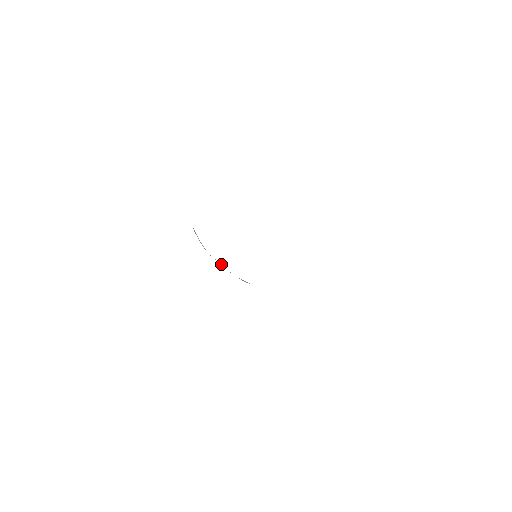
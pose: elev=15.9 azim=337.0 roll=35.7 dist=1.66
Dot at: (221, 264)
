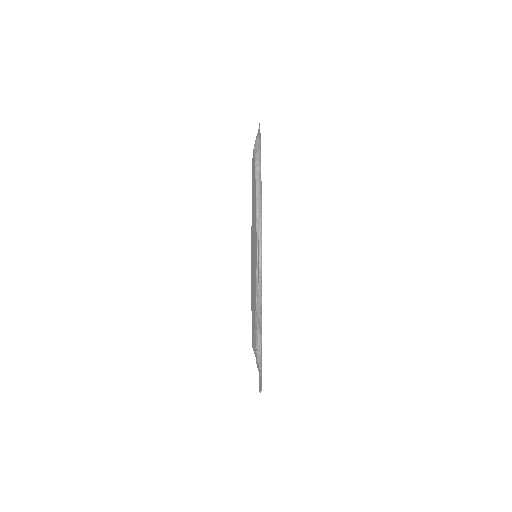
Dot at: (257, 219)
